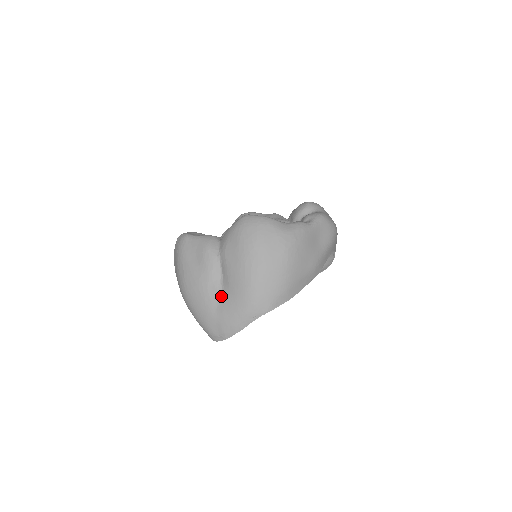
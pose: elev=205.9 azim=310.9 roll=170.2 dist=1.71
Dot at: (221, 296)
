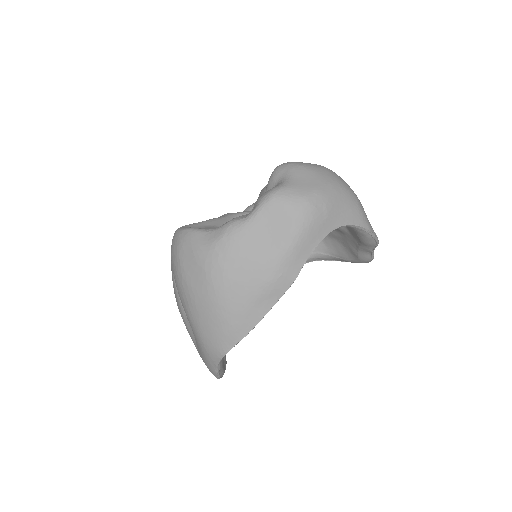
Dot at: occluded
